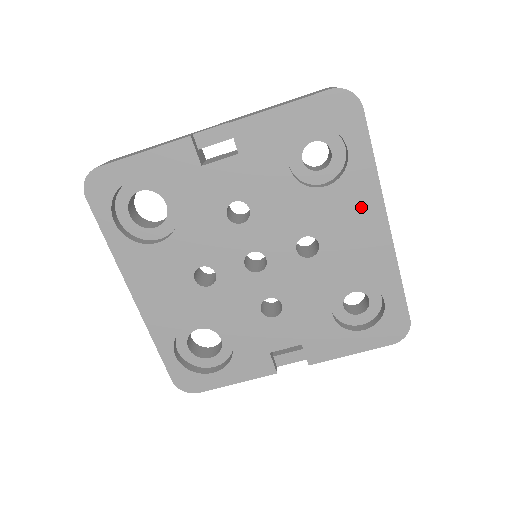
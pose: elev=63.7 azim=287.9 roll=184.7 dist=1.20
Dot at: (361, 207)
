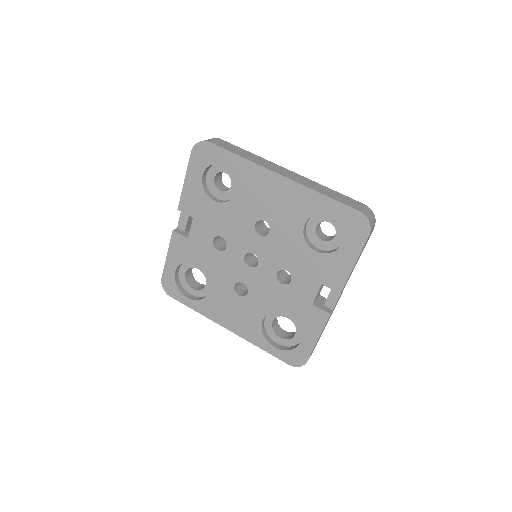
Dot at: (260, 183)
